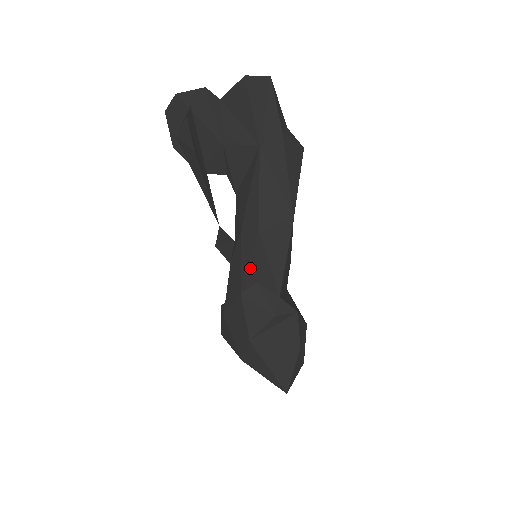
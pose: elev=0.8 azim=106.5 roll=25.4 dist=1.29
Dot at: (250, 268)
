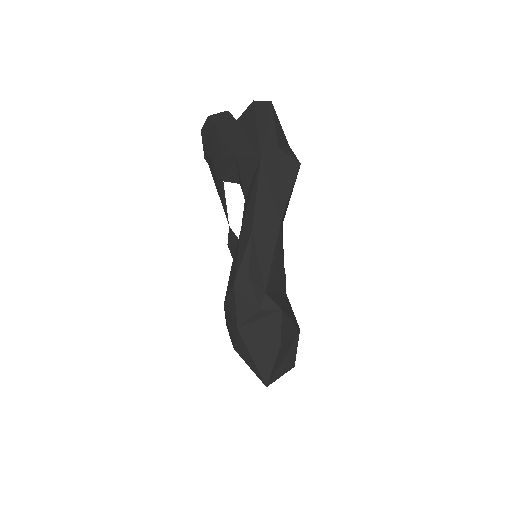
Dot at: (243, 262)
